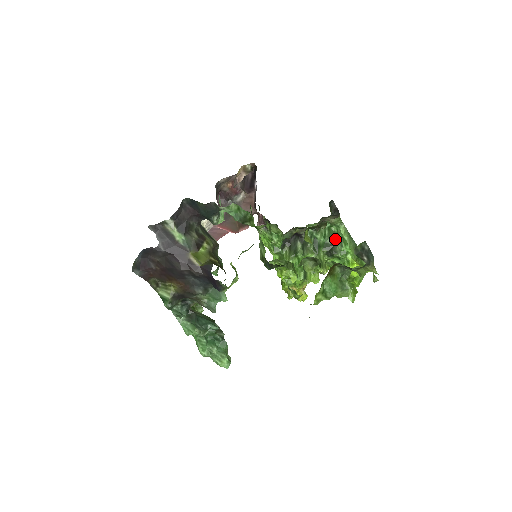
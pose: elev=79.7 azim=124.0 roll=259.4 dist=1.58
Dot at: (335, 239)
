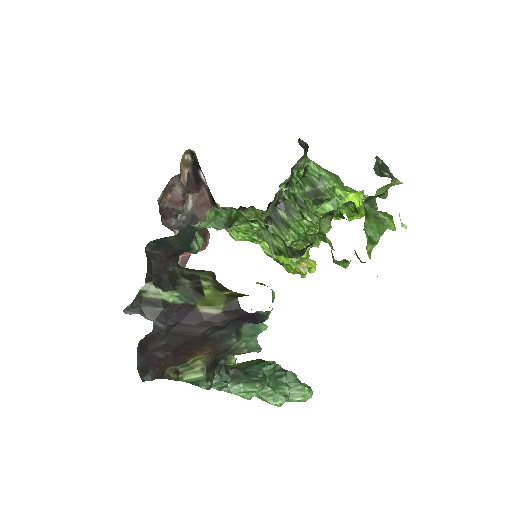
Dot at: (312, 182)
